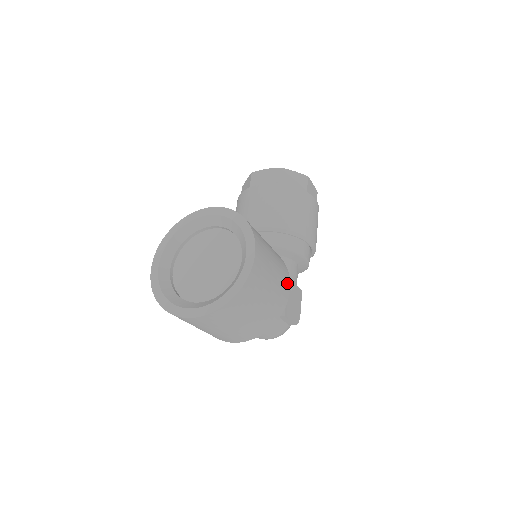
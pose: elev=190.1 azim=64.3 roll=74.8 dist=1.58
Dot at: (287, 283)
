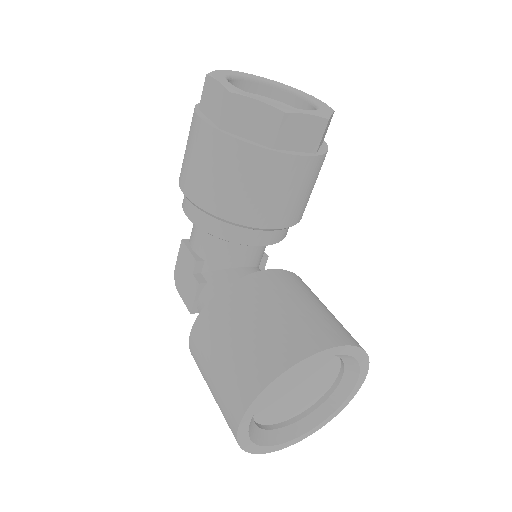
Dot at: occluded
